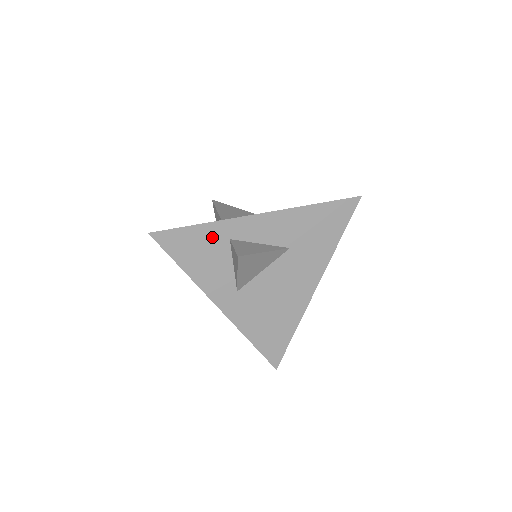
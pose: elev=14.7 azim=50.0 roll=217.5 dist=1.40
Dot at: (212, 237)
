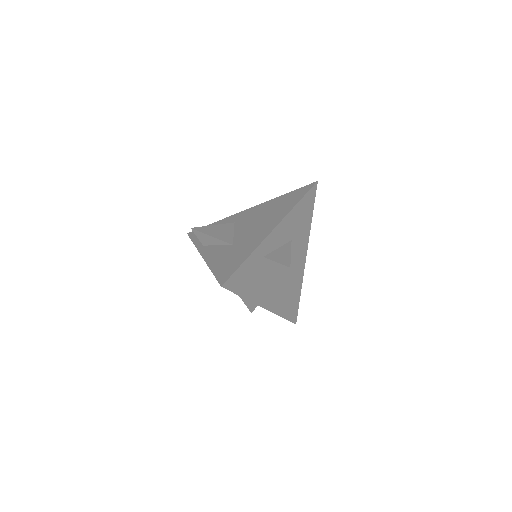
Dot at: (254, 263)
